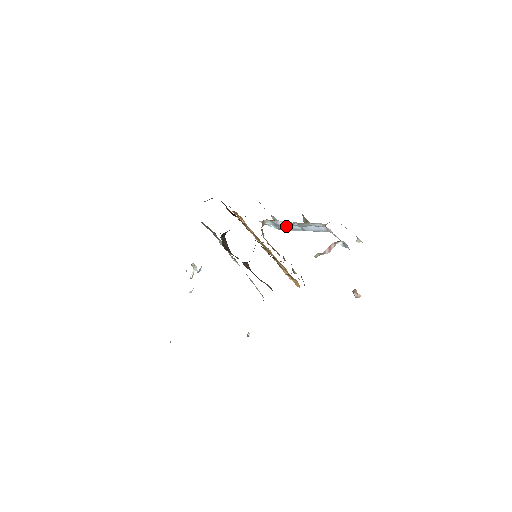
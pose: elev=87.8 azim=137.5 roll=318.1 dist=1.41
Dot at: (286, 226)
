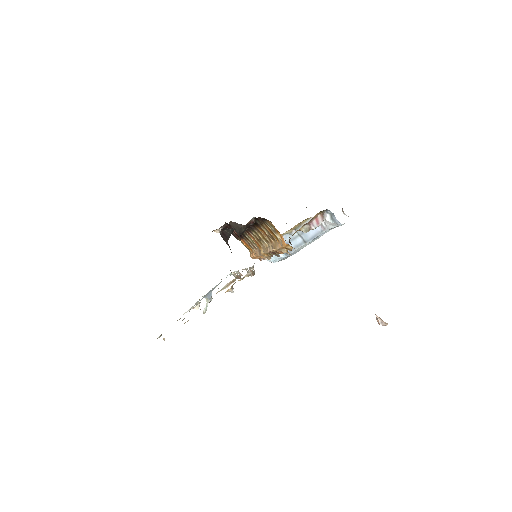
Dot at: (290, 245)
